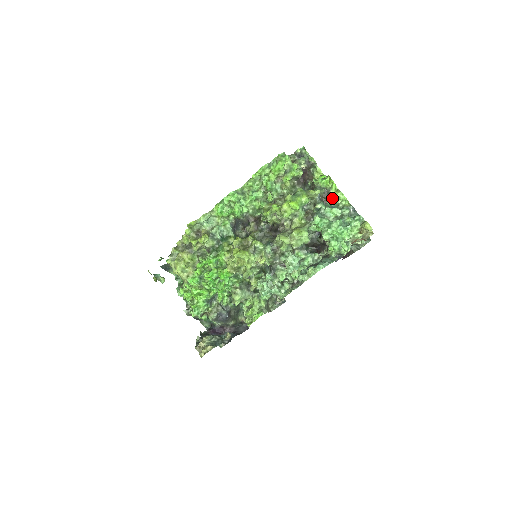
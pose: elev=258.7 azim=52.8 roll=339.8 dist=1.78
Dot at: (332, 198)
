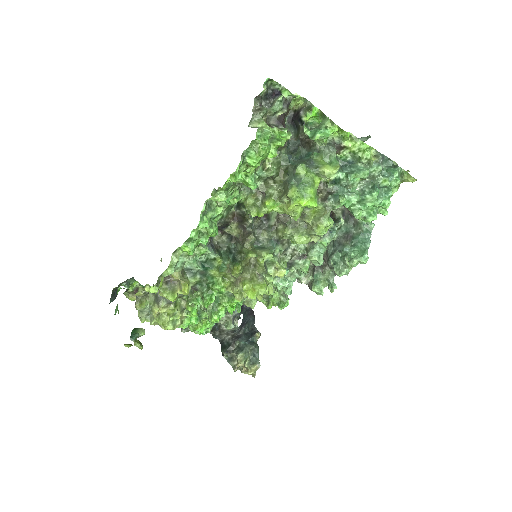
Dot at: (346, 152)
